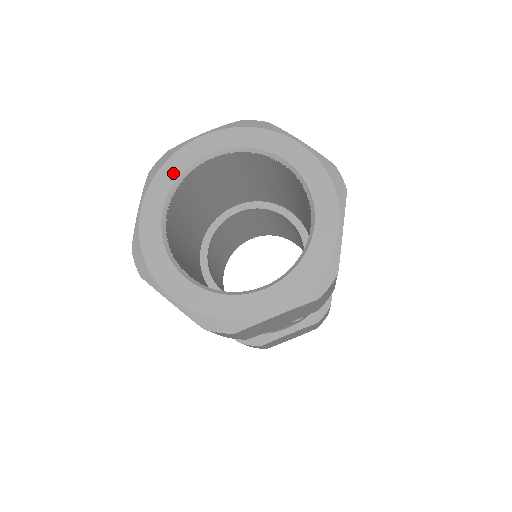
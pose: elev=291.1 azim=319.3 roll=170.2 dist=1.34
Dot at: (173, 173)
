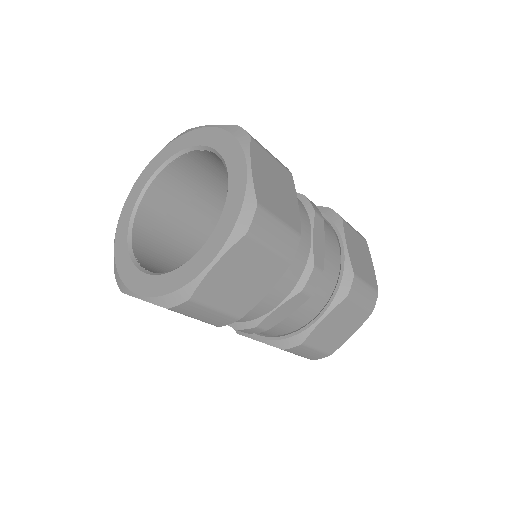
Dot at: (131, 204)
